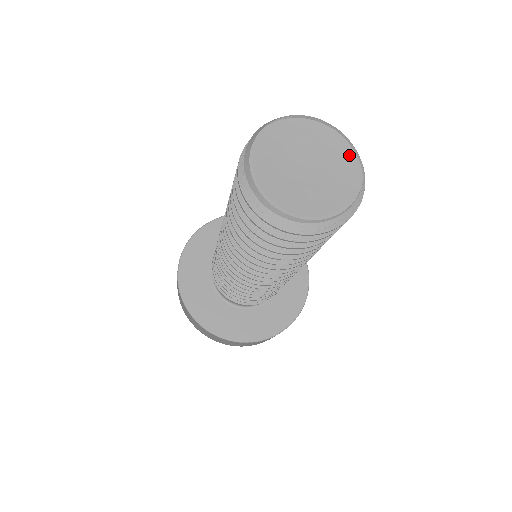
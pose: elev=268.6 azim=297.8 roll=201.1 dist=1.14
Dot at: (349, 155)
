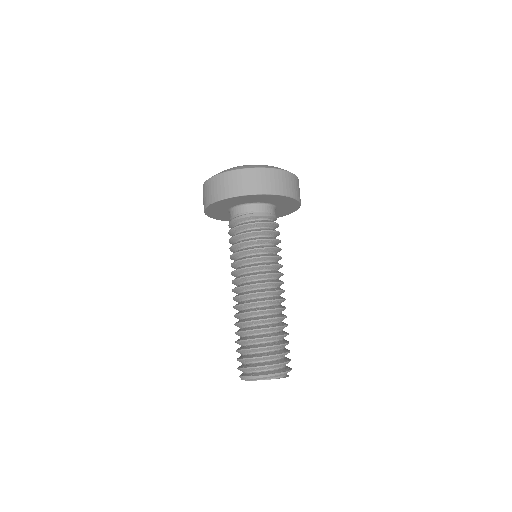
Dot at: (277, 378)
